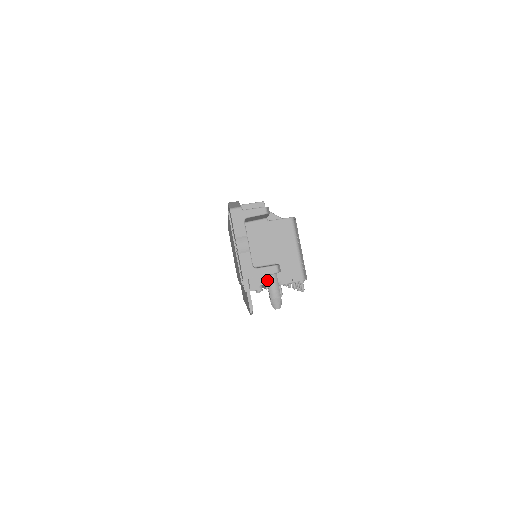
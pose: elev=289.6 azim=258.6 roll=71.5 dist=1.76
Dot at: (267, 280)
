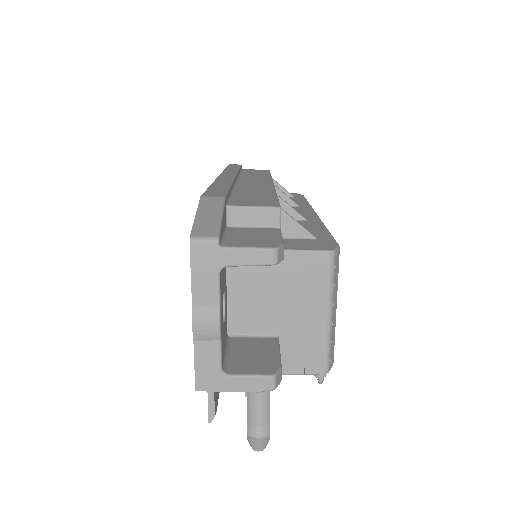
Dot at: (247, 398)
